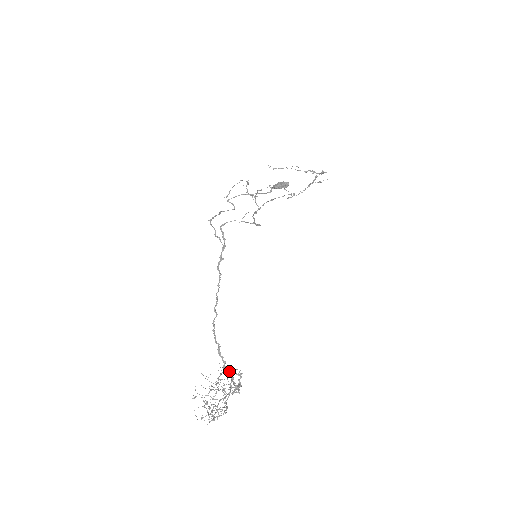
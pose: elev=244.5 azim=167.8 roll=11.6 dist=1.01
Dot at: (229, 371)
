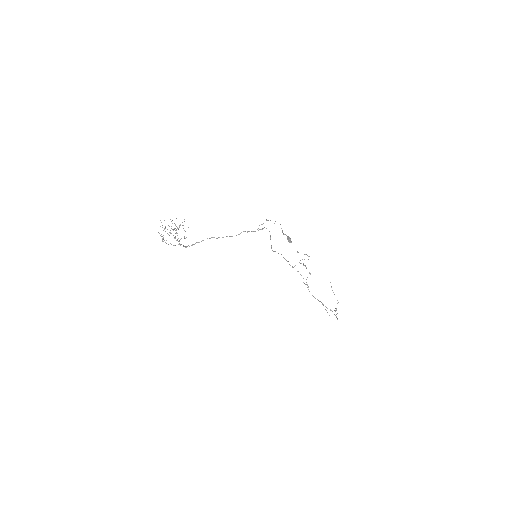
Dot at: (185, 231)
